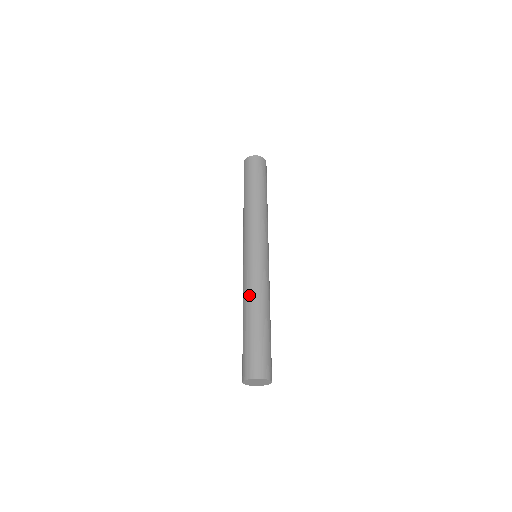
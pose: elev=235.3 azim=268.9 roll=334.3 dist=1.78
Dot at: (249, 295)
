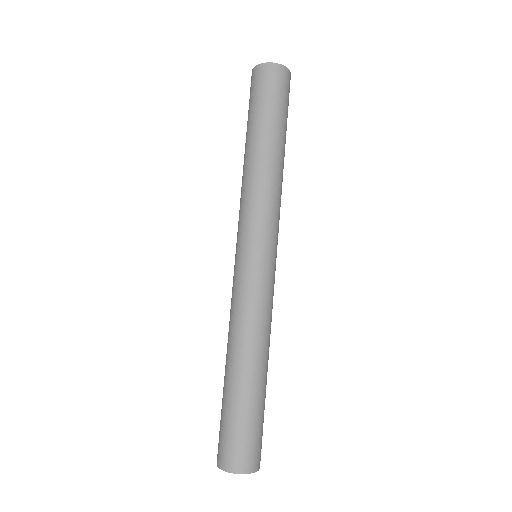
Dot at: (241, 334)
